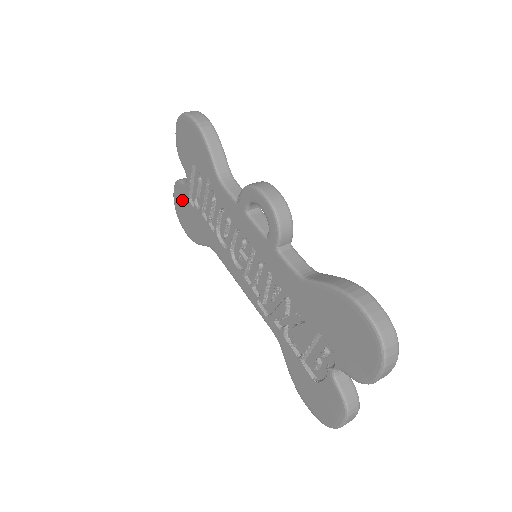
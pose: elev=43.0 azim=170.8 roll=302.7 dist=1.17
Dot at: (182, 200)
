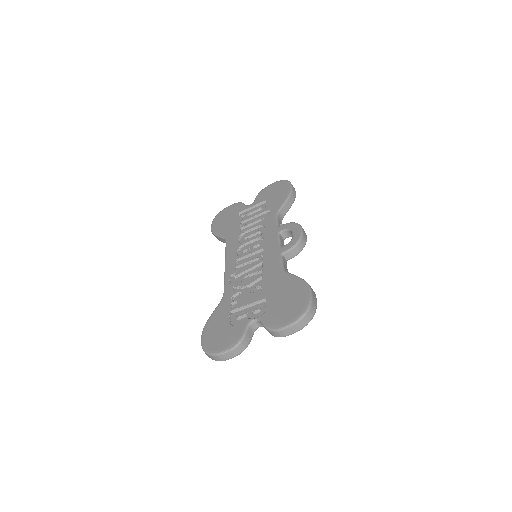
Dot at: (232, 211)
